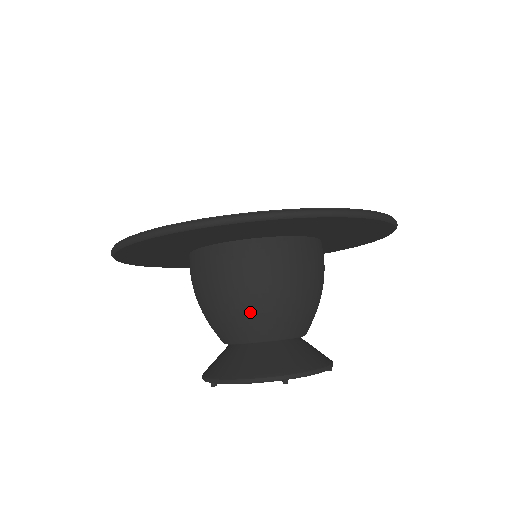
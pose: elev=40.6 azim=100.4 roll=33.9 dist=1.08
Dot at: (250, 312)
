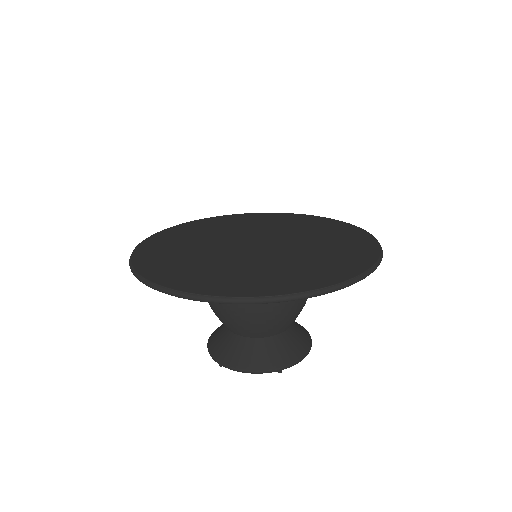
Dot at: (256, 323)
